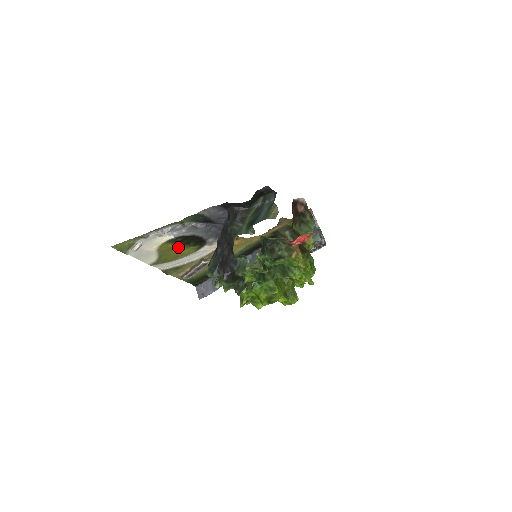
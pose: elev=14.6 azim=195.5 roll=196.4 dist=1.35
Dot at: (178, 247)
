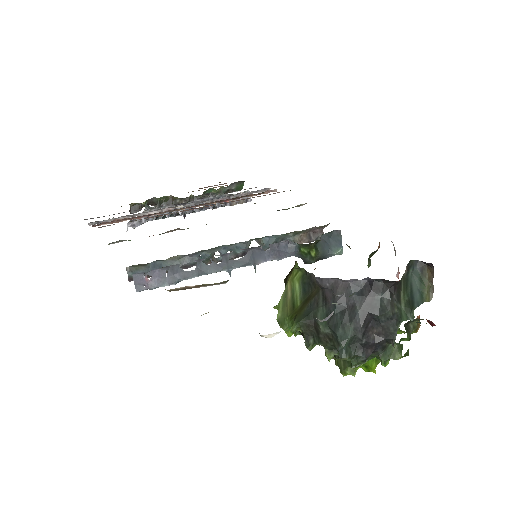
Dot at: occluded
